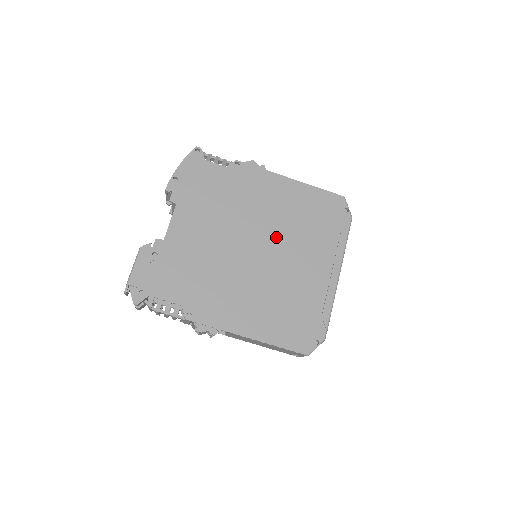
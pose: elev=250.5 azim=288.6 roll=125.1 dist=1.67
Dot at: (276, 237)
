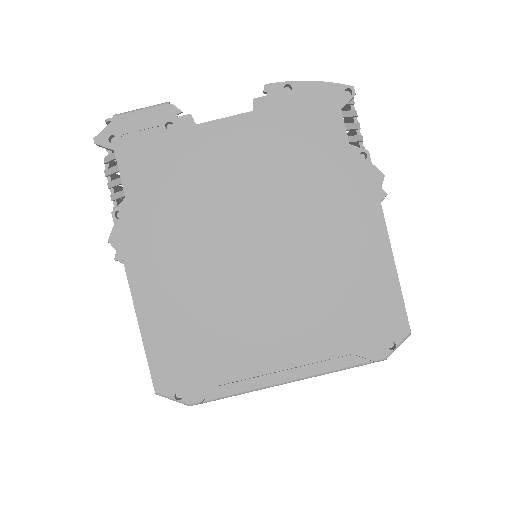
Dot at: (290, 268)
